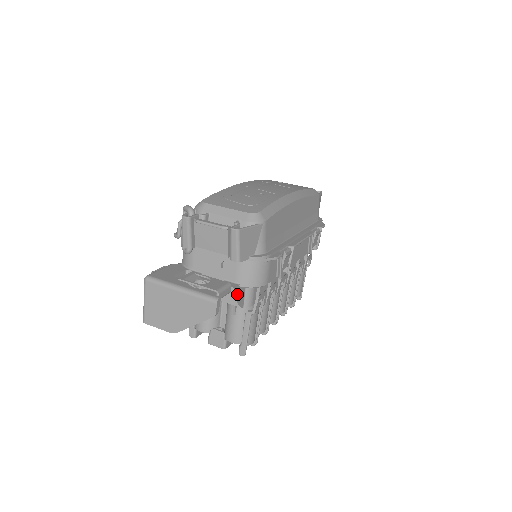
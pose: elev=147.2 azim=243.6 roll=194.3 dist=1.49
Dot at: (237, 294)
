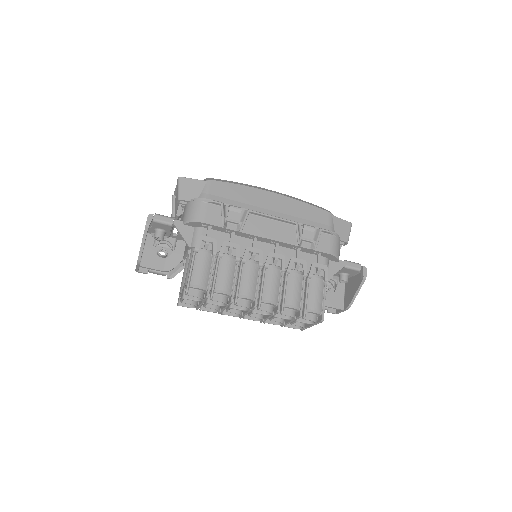
Dot at: (180, 228)
